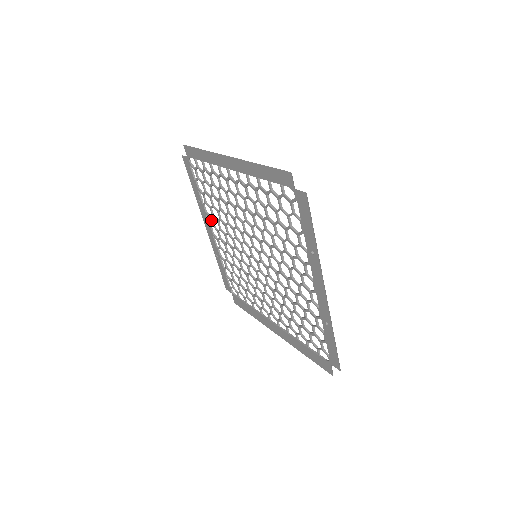
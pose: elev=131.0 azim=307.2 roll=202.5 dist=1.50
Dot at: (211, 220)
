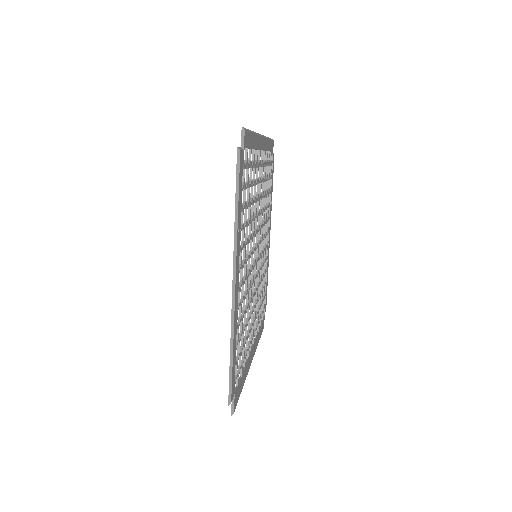
Dot at: (267, 222)
